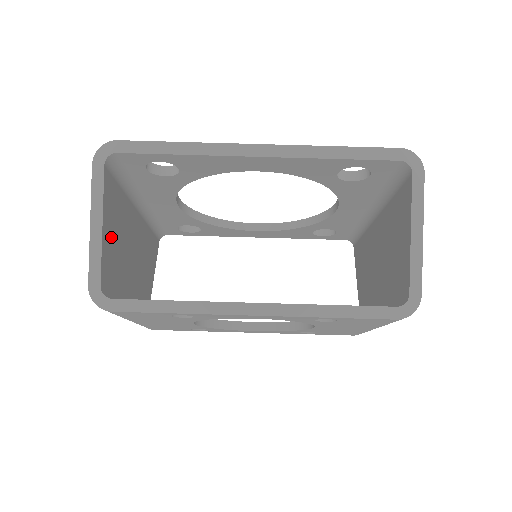
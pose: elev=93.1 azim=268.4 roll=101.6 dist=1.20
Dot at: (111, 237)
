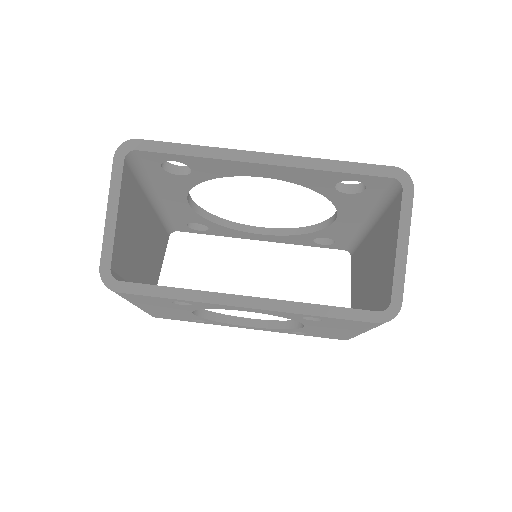
Dot at: (124, 226)
